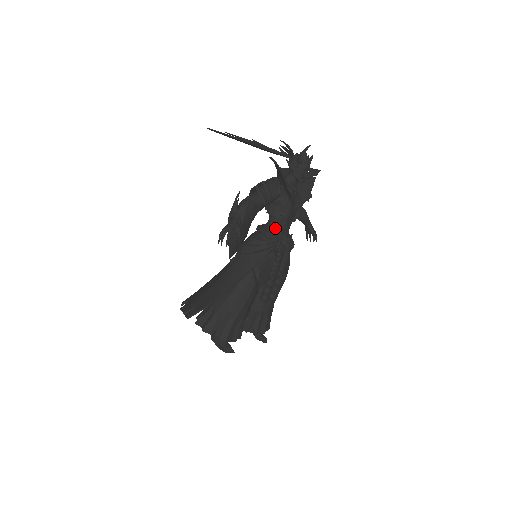
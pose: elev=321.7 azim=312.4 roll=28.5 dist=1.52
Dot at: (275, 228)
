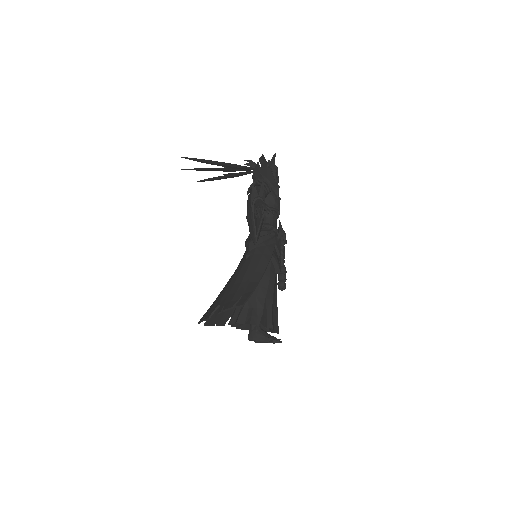
Dot at: (271, 221)
